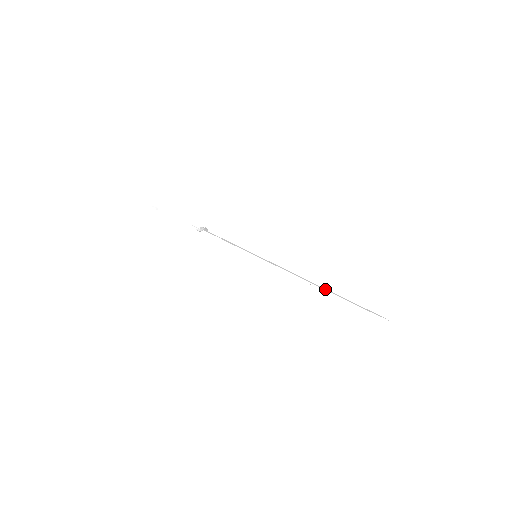
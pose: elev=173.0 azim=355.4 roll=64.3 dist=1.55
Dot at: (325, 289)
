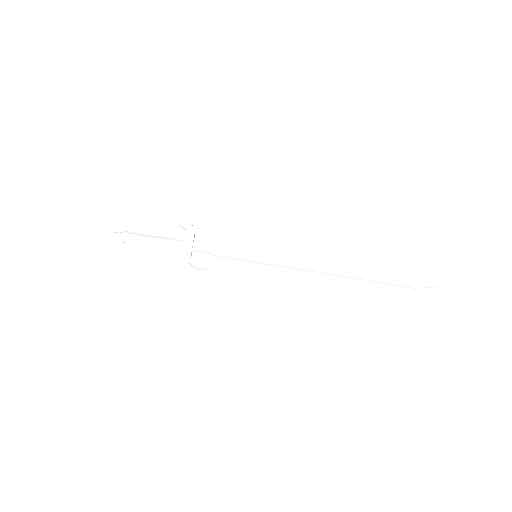
Dot at: (347, 273)
